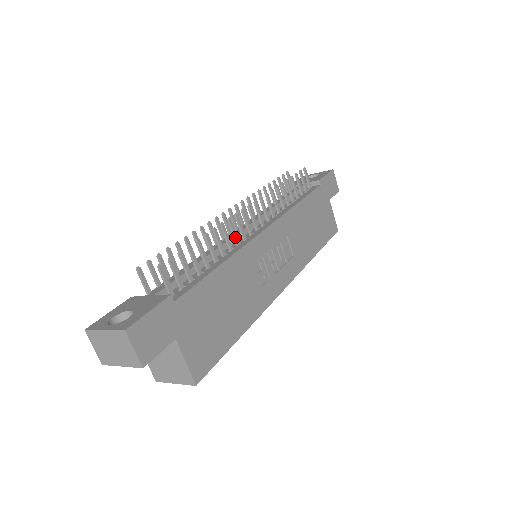
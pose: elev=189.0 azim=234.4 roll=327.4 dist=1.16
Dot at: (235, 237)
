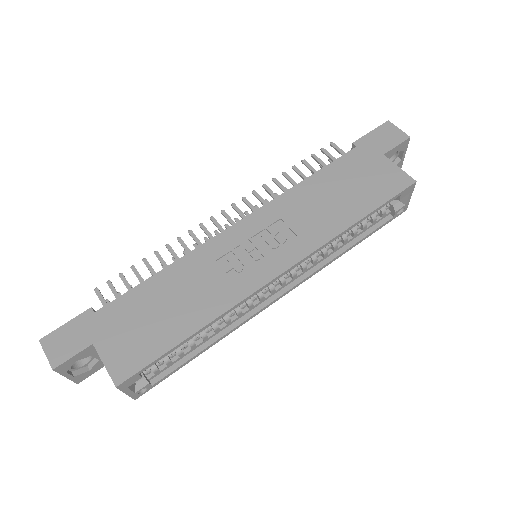
Dot at: (198, 244)
